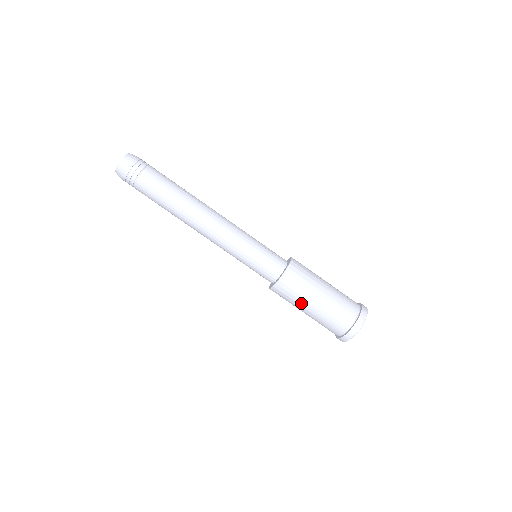
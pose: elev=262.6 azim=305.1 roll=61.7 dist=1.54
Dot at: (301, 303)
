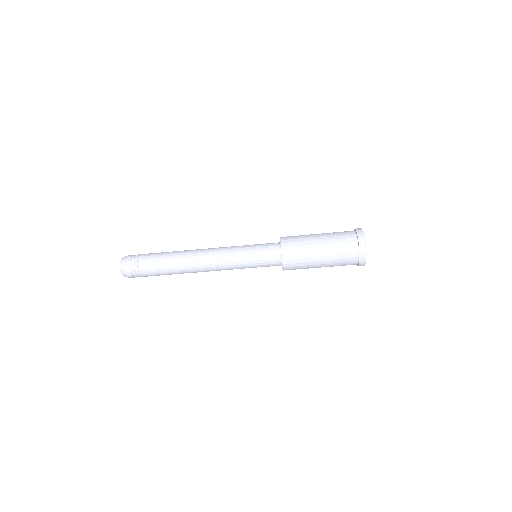
Dot at: (310, 263)
